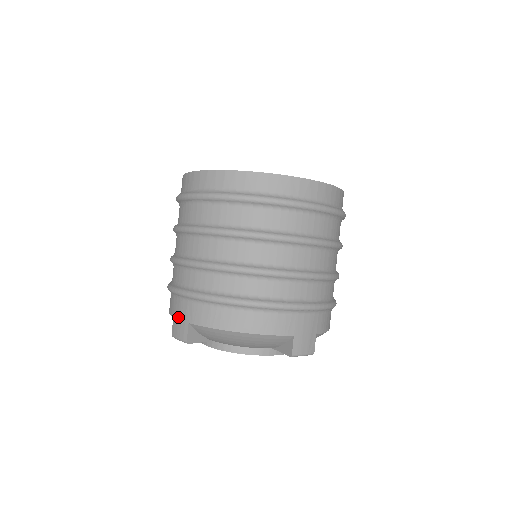
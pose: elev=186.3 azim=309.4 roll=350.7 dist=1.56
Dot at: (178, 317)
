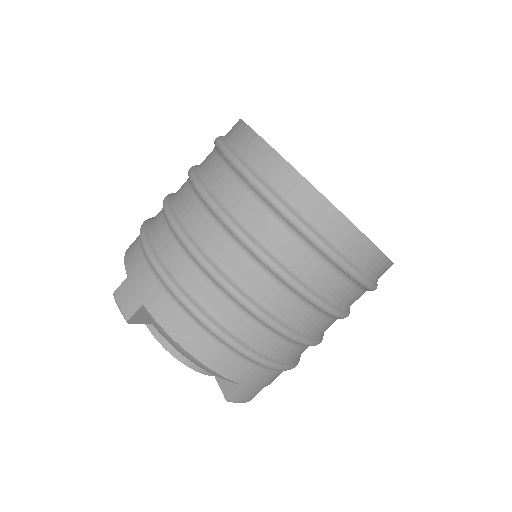
Dot at: (134, 285)
